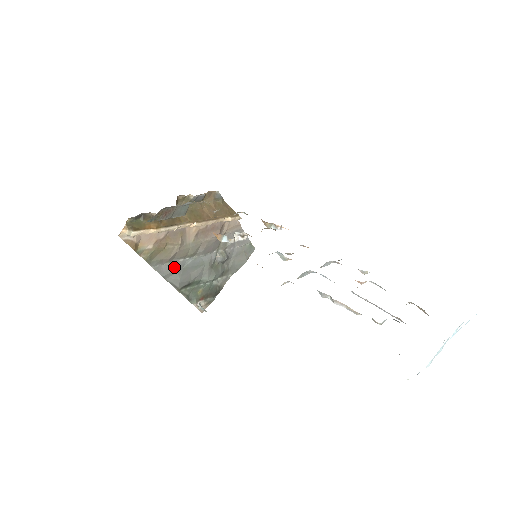
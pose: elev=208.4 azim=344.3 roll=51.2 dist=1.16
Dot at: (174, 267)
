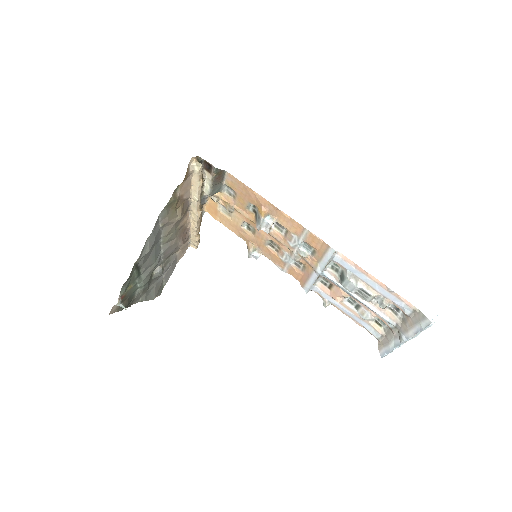
Dot at: (157, 235)
